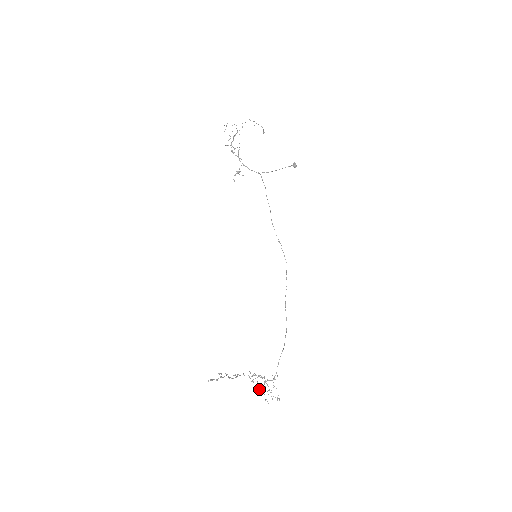
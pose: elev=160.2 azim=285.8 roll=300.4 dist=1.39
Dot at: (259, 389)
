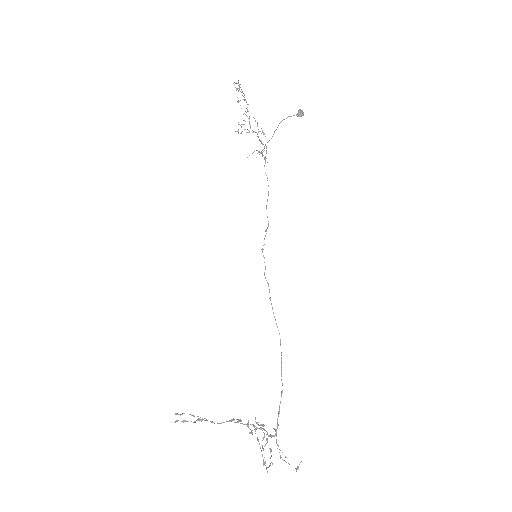
Dot at: occluded
